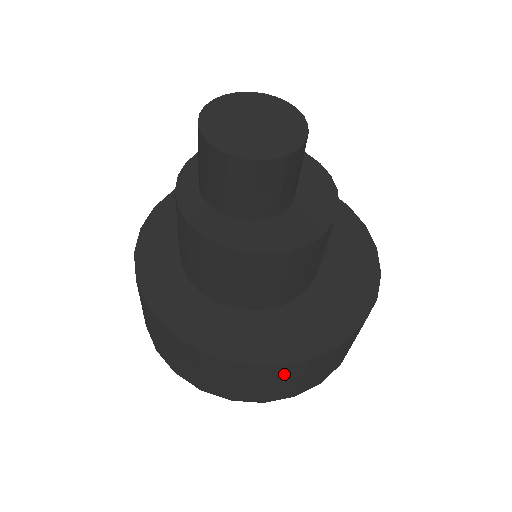
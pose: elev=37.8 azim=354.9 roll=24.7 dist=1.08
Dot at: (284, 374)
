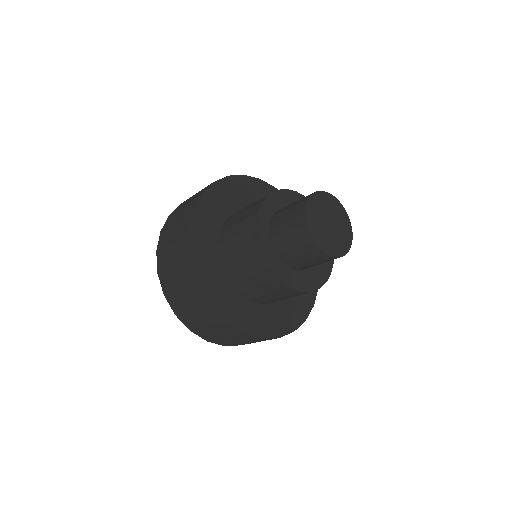
Dot at: occluded
